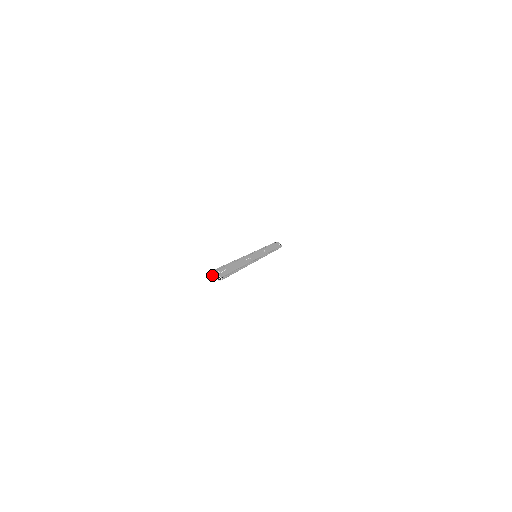
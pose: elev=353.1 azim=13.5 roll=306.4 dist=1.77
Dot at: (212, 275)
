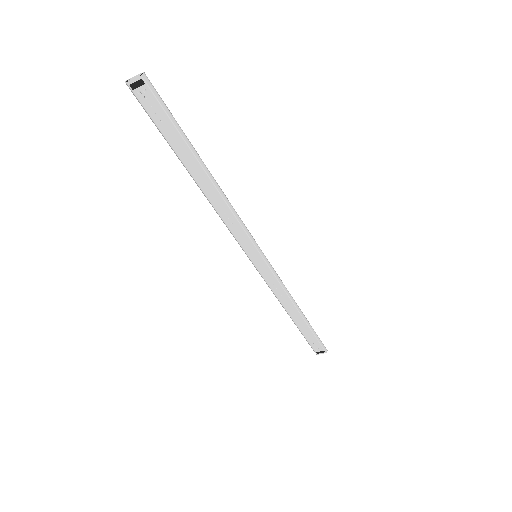
Dot at: (129, 81)
